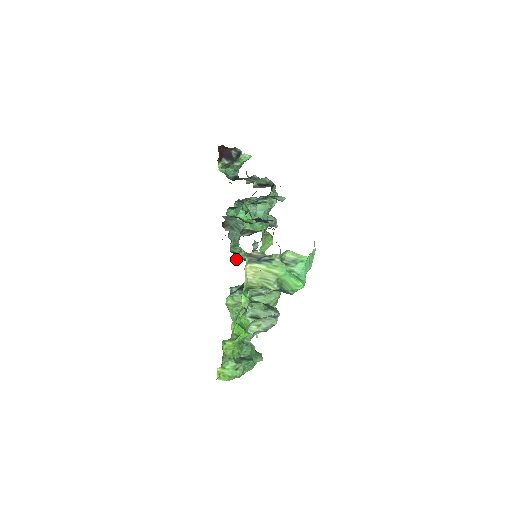
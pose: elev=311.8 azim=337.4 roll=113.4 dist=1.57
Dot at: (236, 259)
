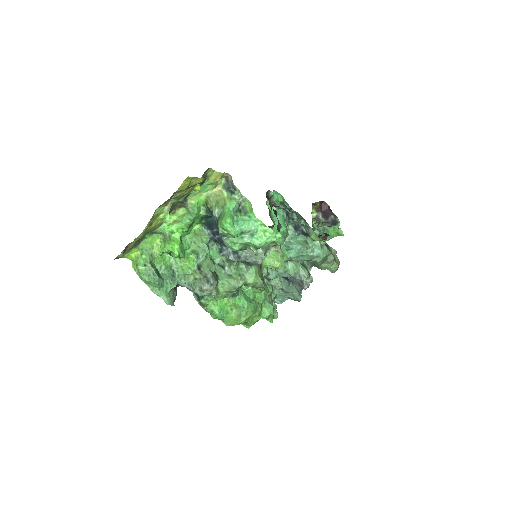
Dot at: occluded
